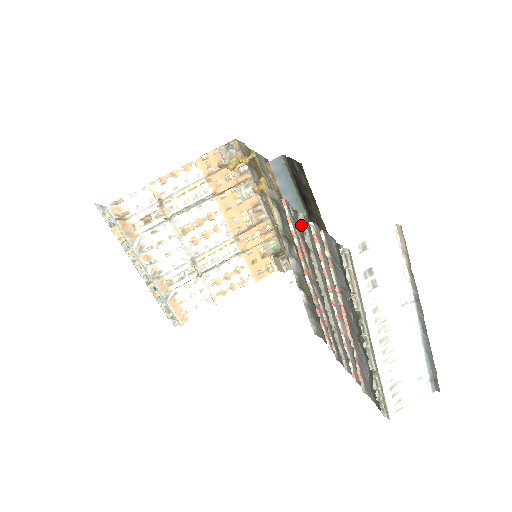
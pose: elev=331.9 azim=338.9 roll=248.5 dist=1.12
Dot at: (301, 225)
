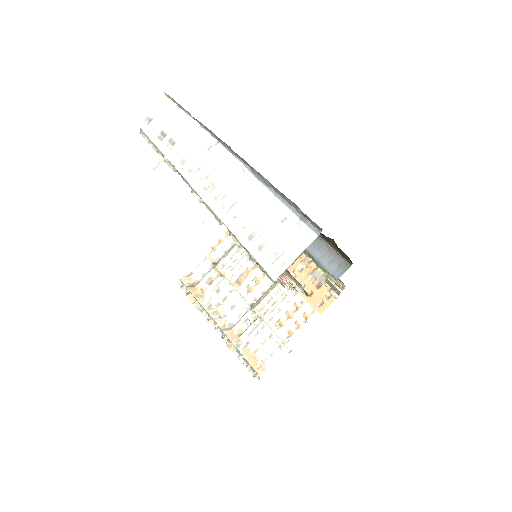
Dot at: occluded
